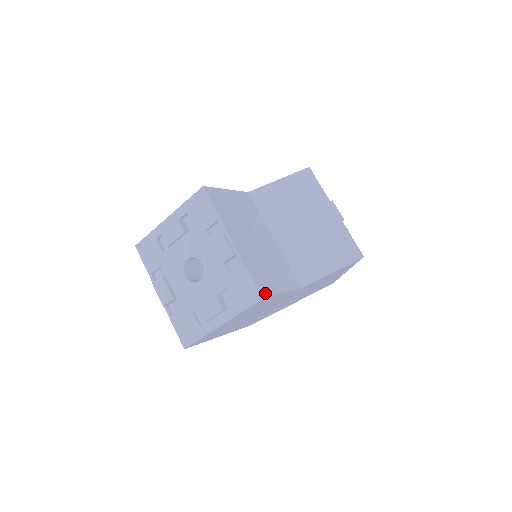
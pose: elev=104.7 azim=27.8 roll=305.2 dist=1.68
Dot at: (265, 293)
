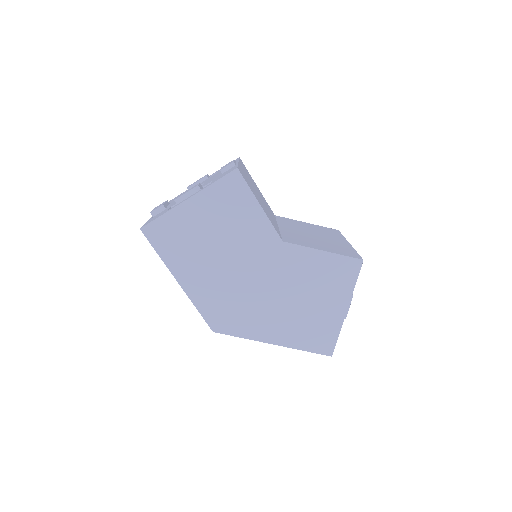
Dot at: (242, 174)
